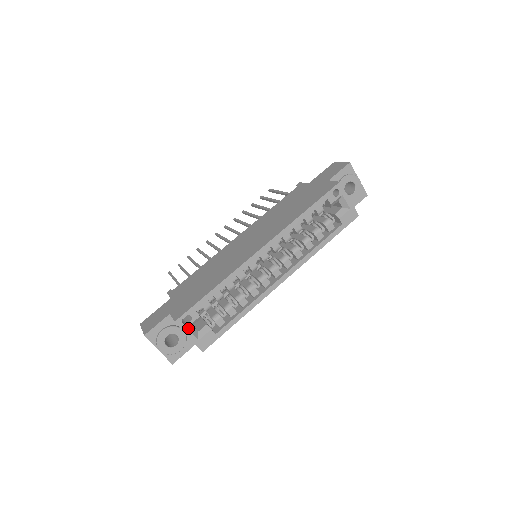
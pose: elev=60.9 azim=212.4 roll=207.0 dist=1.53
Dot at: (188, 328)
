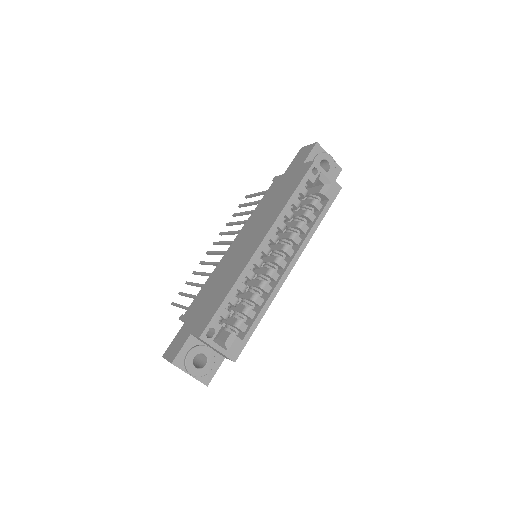
Dot at: (214, 341)
